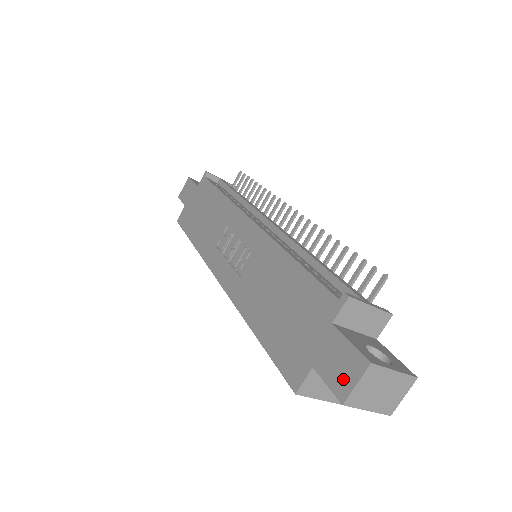
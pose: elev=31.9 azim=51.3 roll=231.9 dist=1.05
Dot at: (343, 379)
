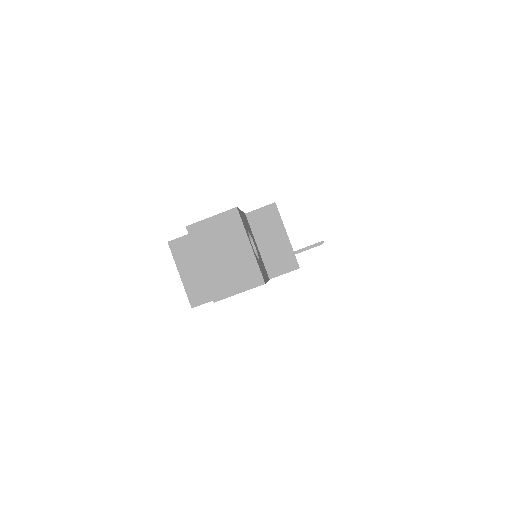
Dot at: occluded
